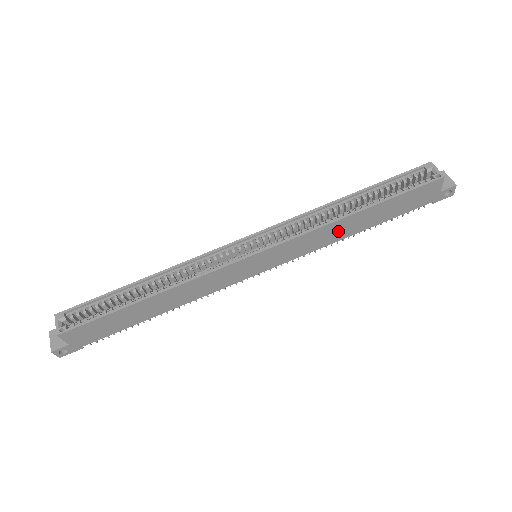
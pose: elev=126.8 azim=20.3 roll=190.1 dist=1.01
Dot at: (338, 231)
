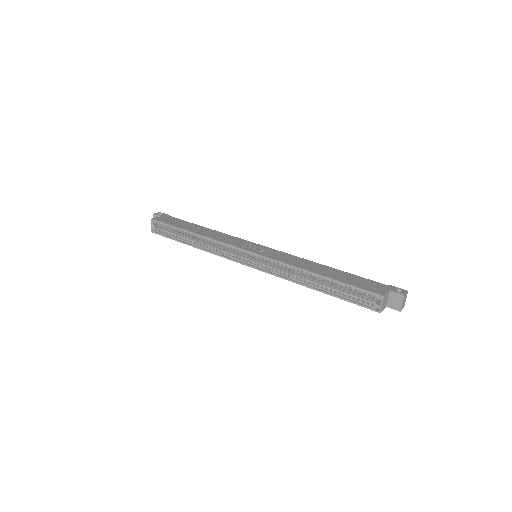
Dot at: occluded
